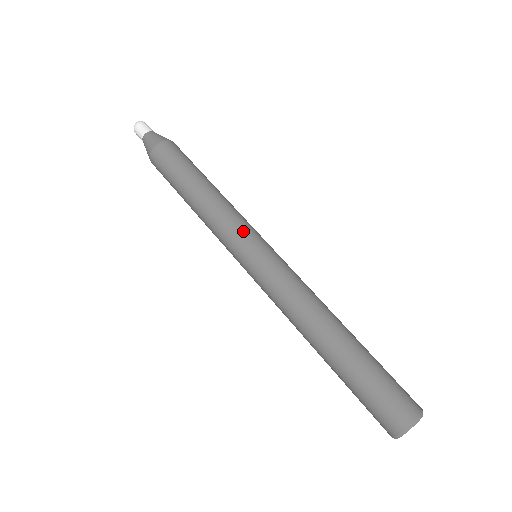
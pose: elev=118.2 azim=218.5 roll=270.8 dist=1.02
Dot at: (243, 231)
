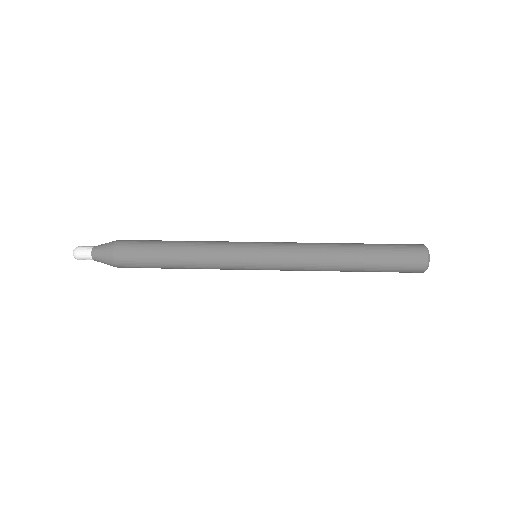
Dot at: (237, 245)
